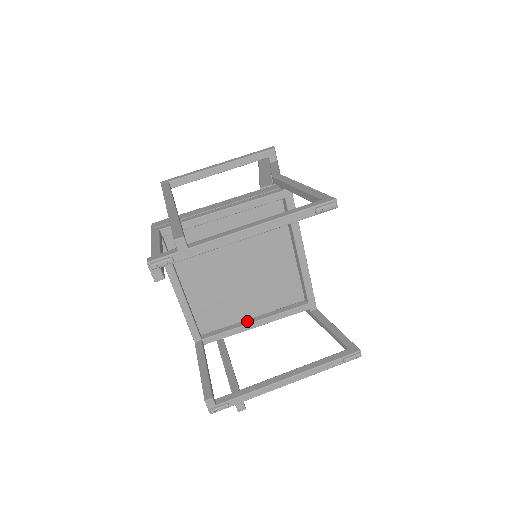
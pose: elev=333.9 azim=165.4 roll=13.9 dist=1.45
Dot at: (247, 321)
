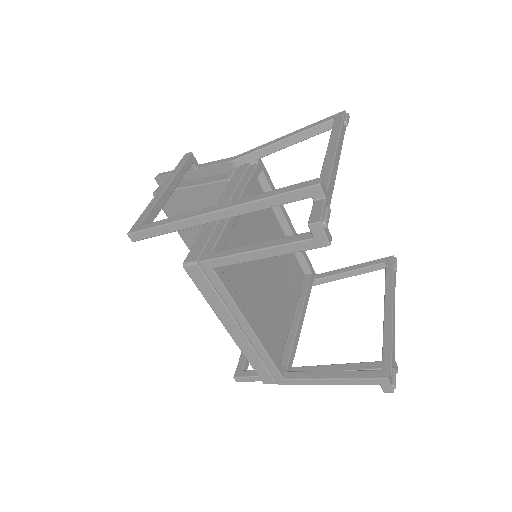
Dot at: (293, 324)
